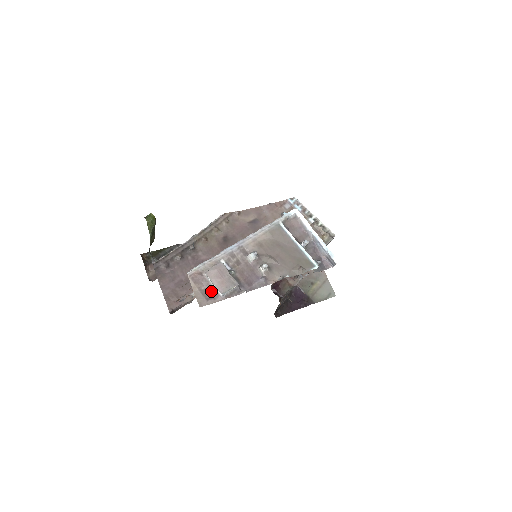
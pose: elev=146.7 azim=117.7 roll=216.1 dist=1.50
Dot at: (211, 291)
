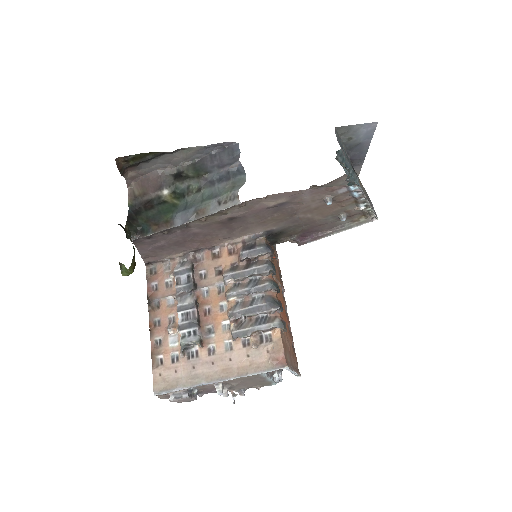
Dot at: occluded
